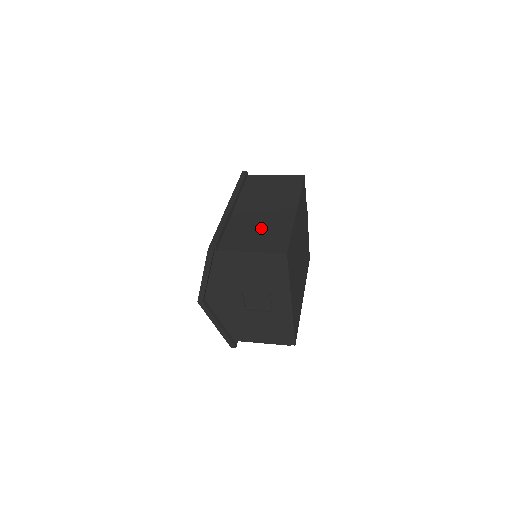
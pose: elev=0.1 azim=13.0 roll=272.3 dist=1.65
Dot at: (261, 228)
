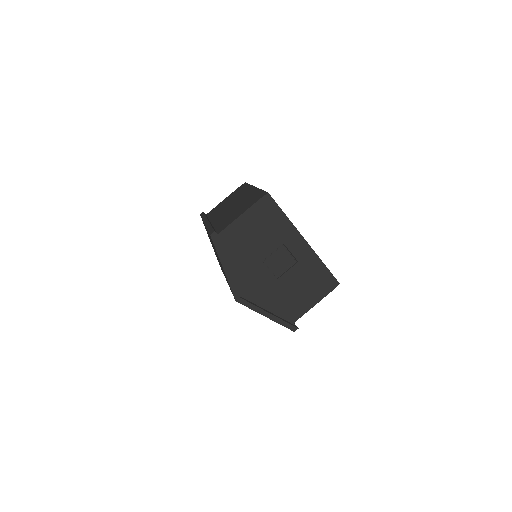
Dot at: (239, 207)
